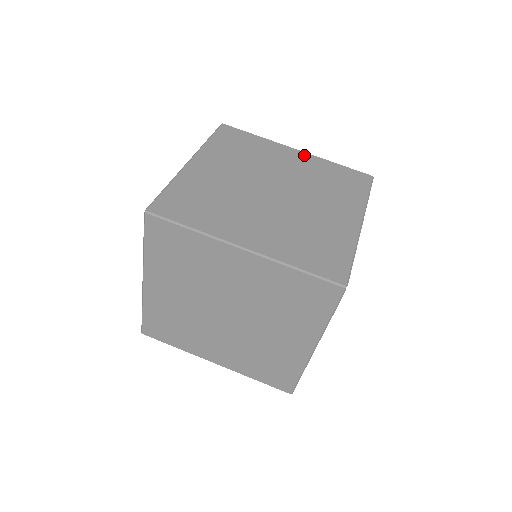
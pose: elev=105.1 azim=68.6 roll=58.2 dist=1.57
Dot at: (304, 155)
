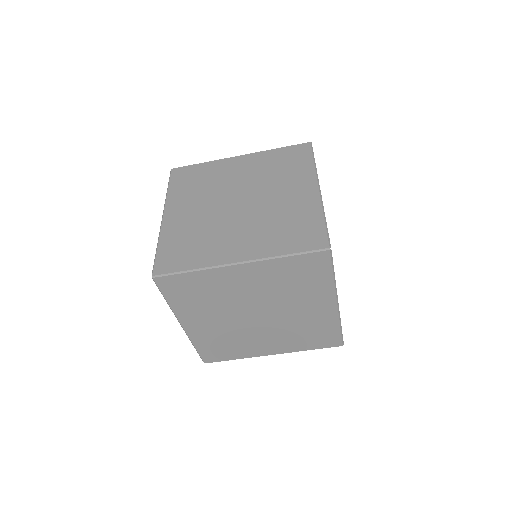
Dot at: (247, 157)
